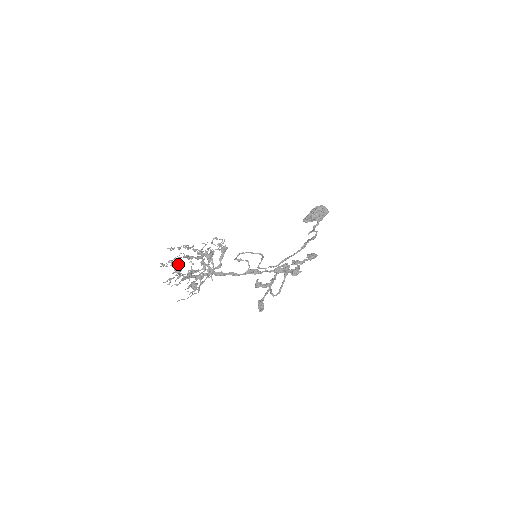
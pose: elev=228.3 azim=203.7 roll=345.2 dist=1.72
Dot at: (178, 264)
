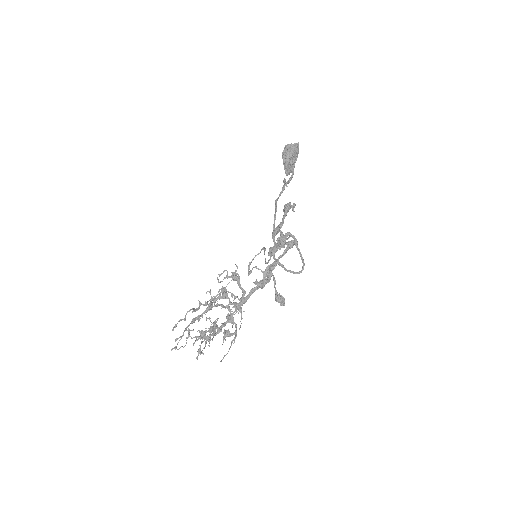
Dot at: (197, 331)
